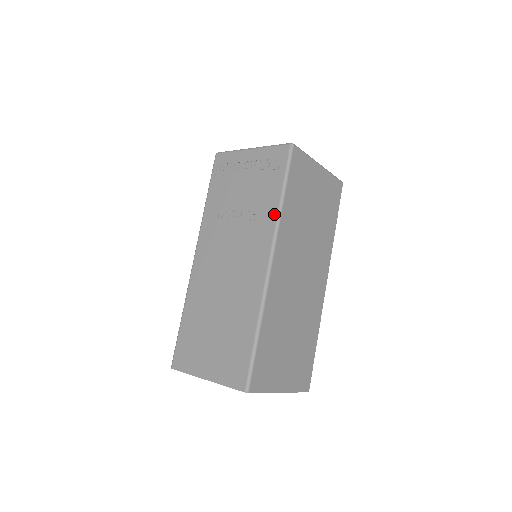
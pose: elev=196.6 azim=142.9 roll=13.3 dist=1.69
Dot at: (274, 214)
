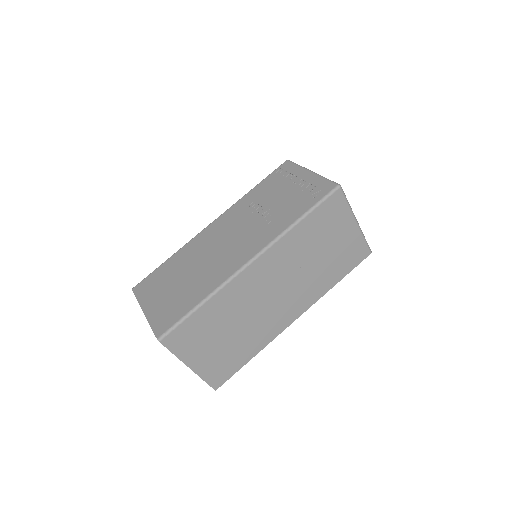
Dot at: (284, 227)
